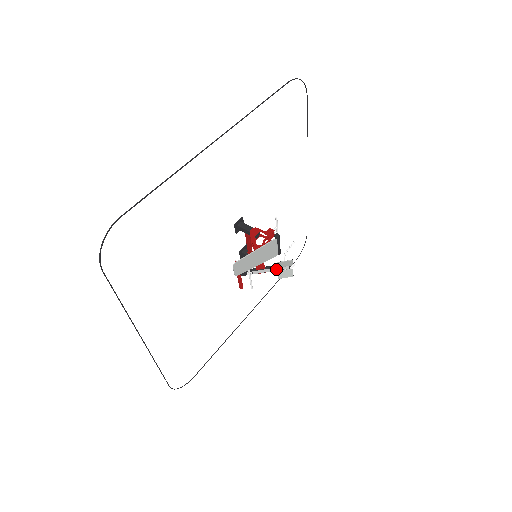
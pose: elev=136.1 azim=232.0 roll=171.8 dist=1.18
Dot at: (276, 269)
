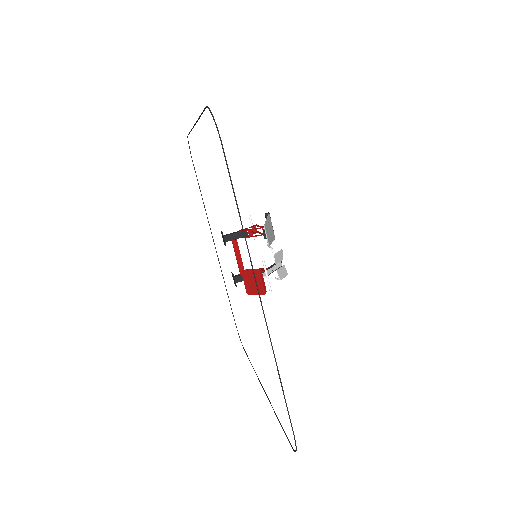
Dot at: (275, 268)
